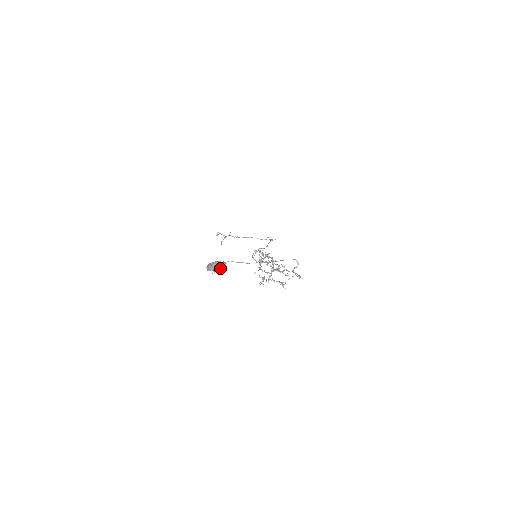
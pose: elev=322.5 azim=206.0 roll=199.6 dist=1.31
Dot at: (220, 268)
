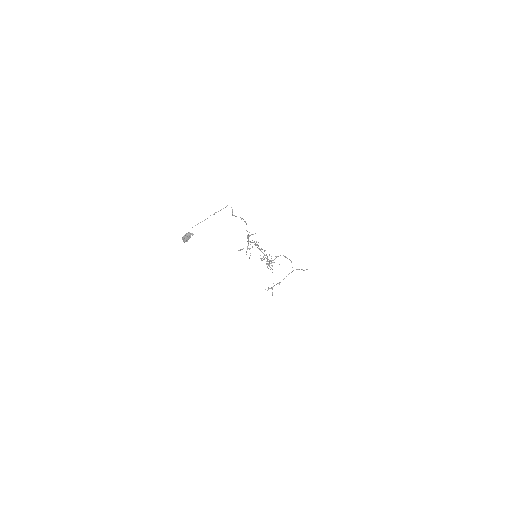
Dot at: (188, 235)
